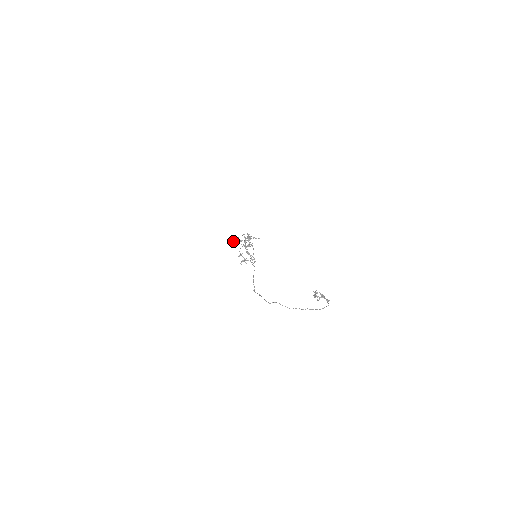
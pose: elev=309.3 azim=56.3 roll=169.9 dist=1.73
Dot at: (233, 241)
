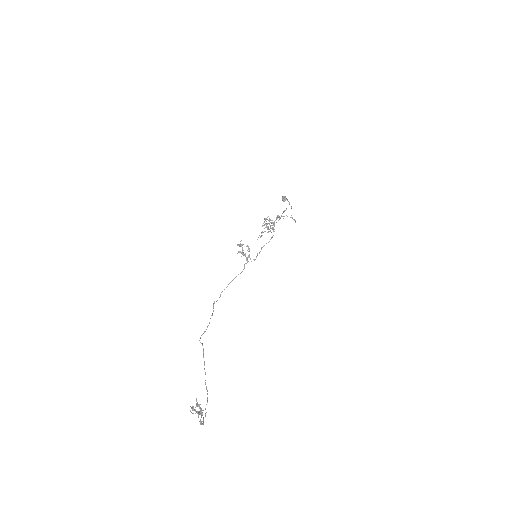
Dot at: occluded
